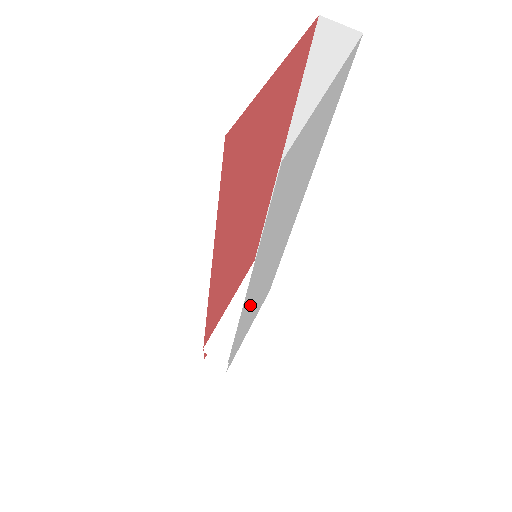
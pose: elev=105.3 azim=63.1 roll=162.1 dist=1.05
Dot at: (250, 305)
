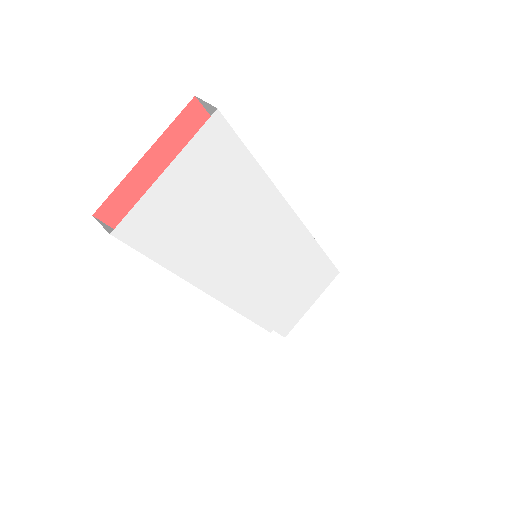
Dot at: (254, 294)
